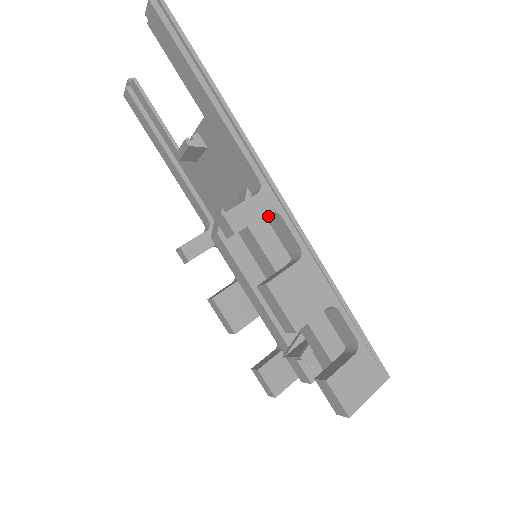
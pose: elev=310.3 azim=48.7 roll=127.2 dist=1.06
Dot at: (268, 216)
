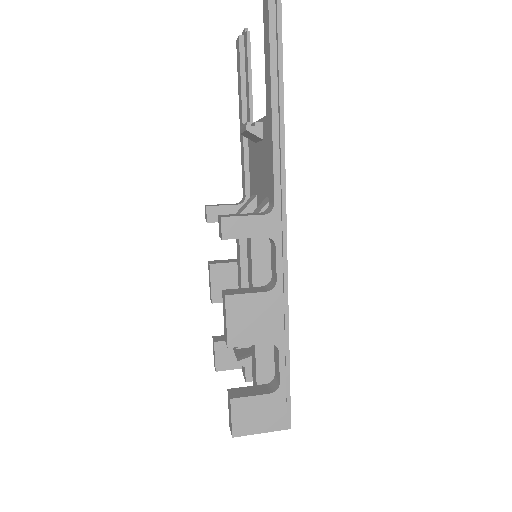
Dot at: occluded
